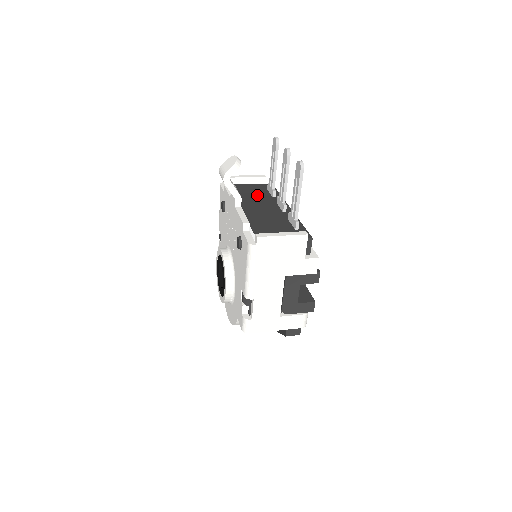
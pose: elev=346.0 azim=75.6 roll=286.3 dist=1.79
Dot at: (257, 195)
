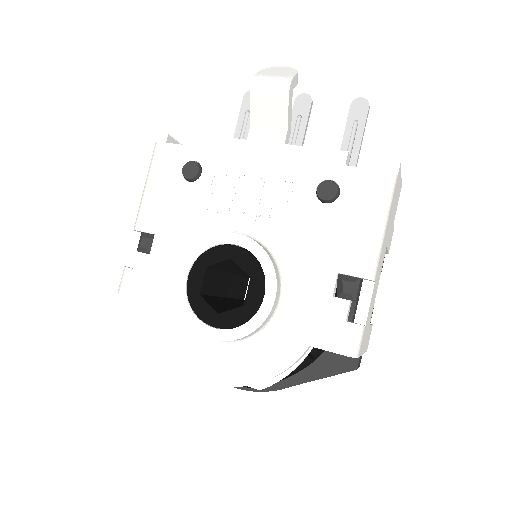
Dot at: occluded
